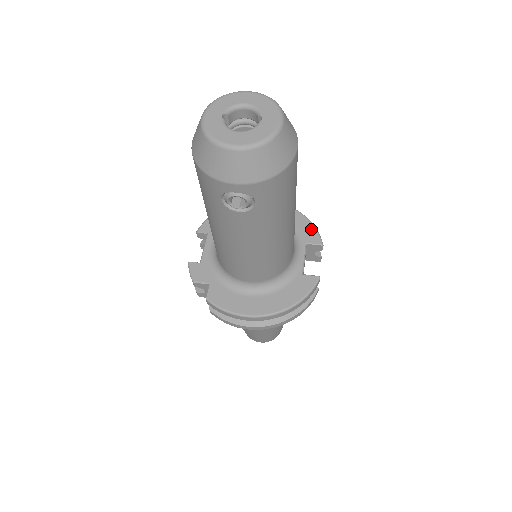
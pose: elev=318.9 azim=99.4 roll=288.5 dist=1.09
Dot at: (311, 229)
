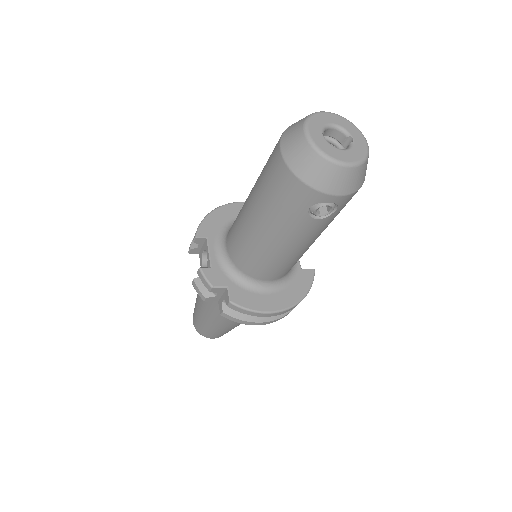
Dot at: occluded
